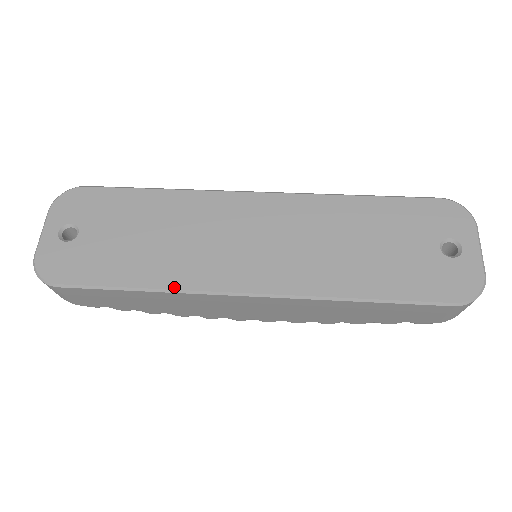
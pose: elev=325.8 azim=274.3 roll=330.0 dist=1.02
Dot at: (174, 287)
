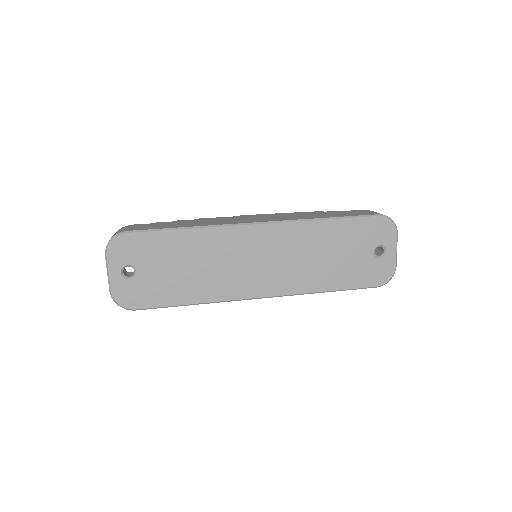
Dot at: (213, 301)
